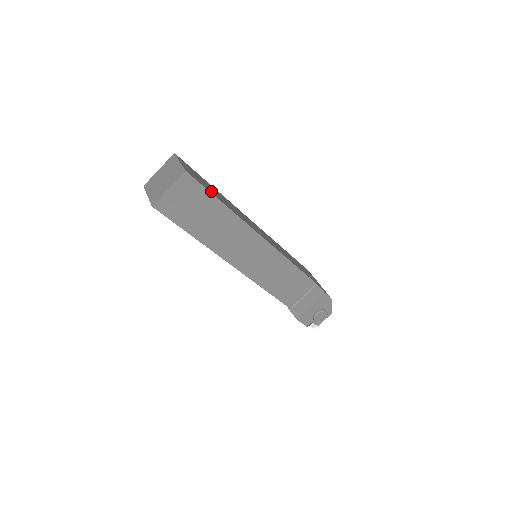
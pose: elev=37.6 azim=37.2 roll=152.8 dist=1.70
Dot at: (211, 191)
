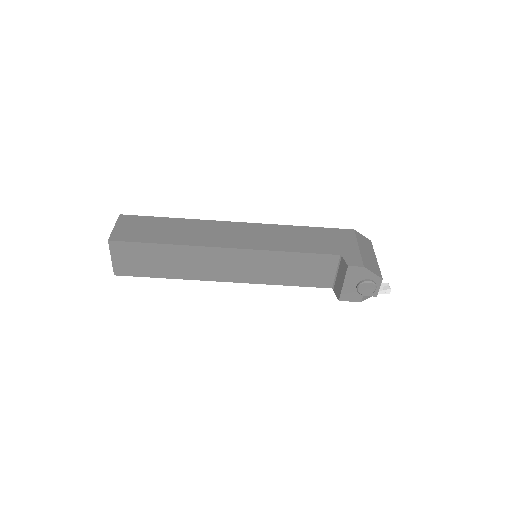
Dot at: (149, 237)
